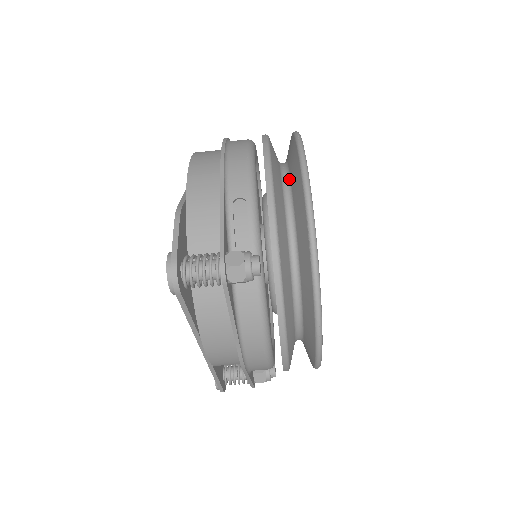
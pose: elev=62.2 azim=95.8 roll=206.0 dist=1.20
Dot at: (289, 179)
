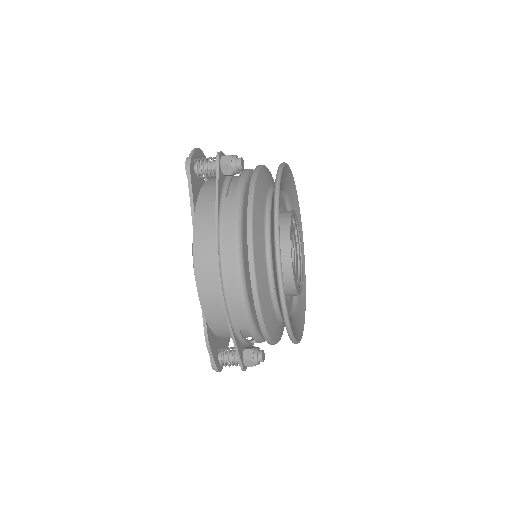
Dot at: (275, 290)
